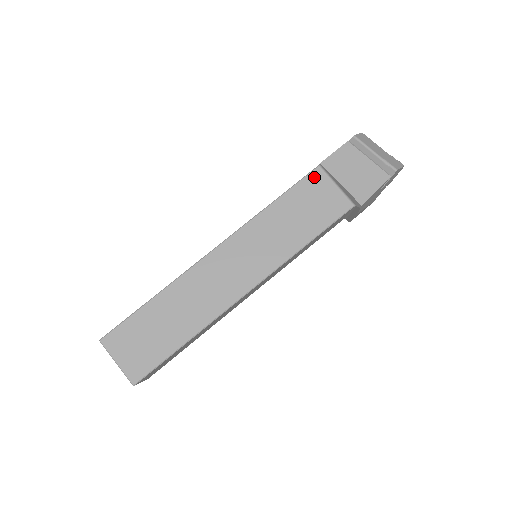
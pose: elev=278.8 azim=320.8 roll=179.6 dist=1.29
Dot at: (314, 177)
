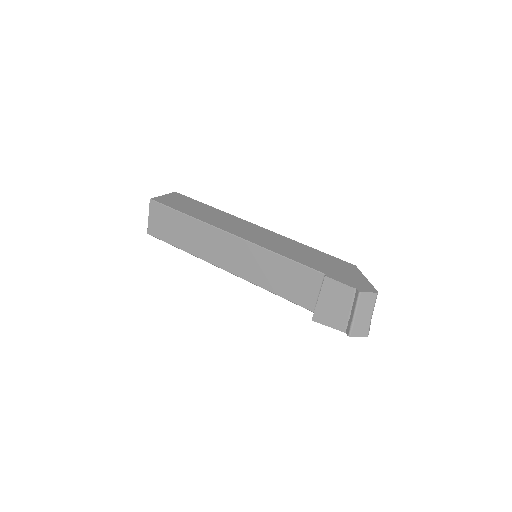
Dot at: (315, 275)
